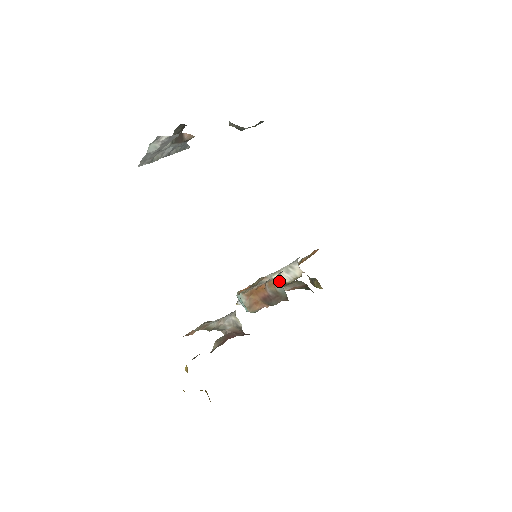
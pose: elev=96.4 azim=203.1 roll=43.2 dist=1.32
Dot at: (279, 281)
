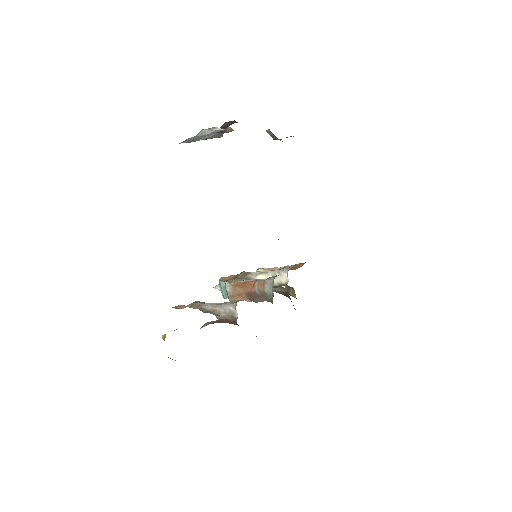
Dot at: (271, 284)
